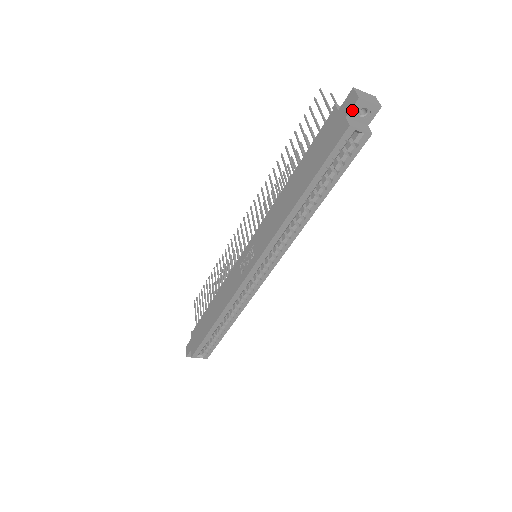
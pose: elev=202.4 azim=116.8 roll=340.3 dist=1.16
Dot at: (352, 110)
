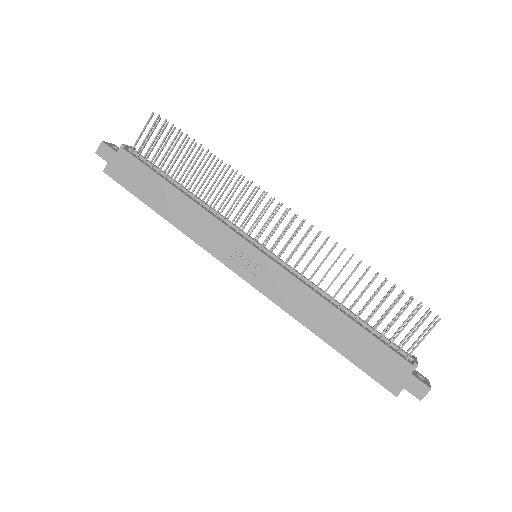
Dot at: (411, 393)
